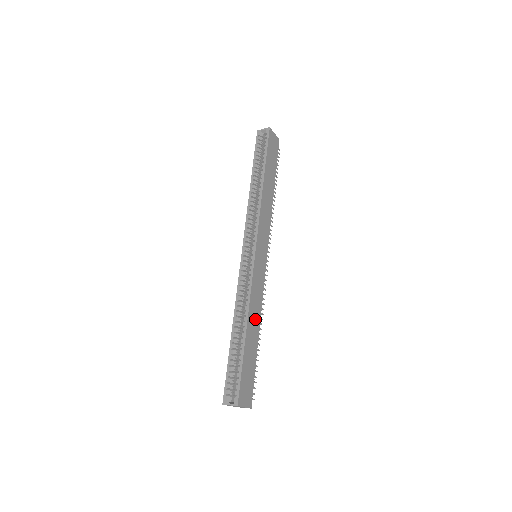
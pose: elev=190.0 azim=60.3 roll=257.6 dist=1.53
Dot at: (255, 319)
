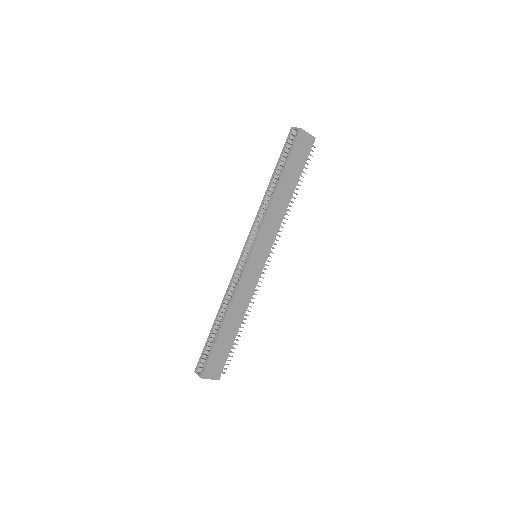
Dot at: (238, 313)
